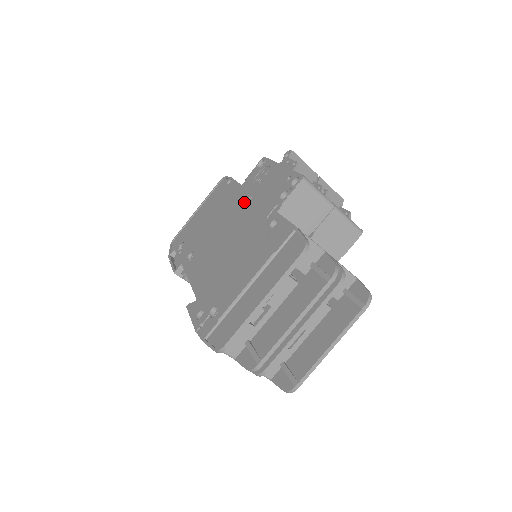
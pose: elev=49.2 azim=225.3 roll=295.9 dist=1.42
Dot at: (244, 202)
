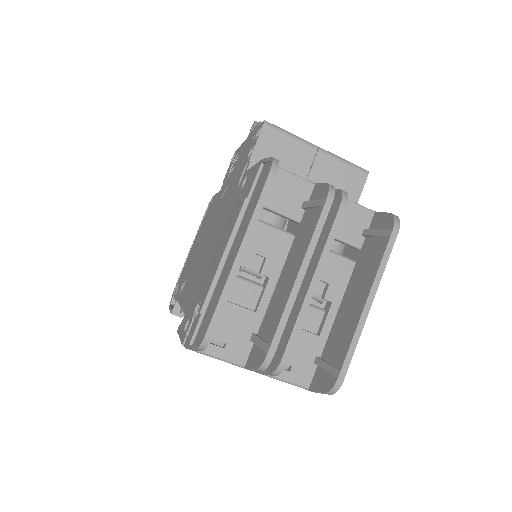
Dot at: occluded
